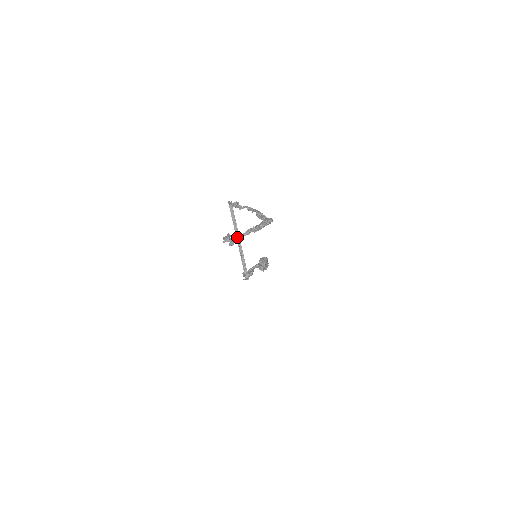
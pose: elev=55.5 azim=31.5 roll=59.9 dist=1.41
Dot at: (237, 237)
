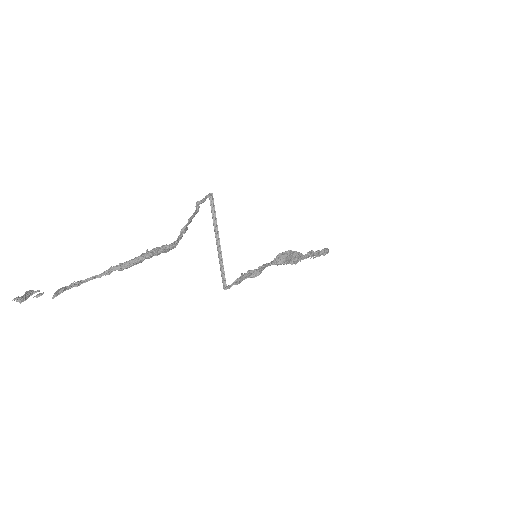
Dot at: (73, 284)
